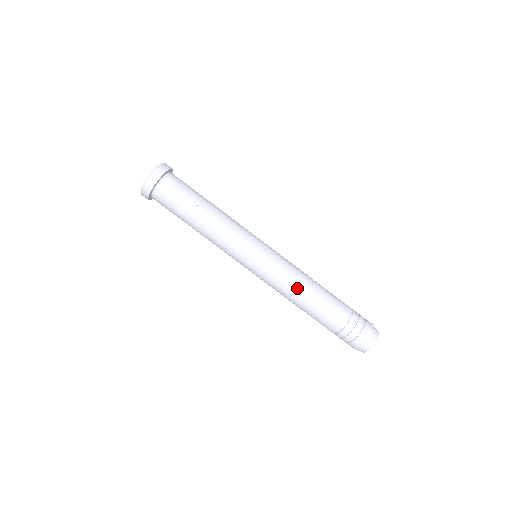
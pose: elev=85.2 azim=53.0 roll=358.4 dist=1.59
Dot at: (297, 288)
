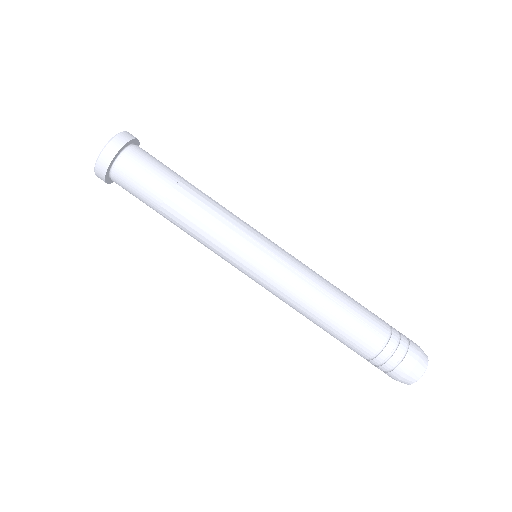
Dot at: (309, 305)
